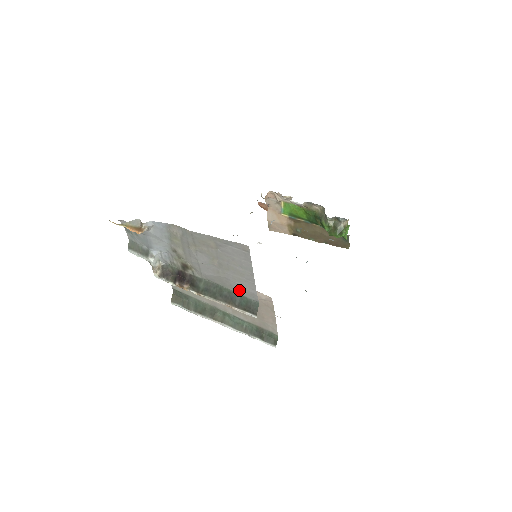
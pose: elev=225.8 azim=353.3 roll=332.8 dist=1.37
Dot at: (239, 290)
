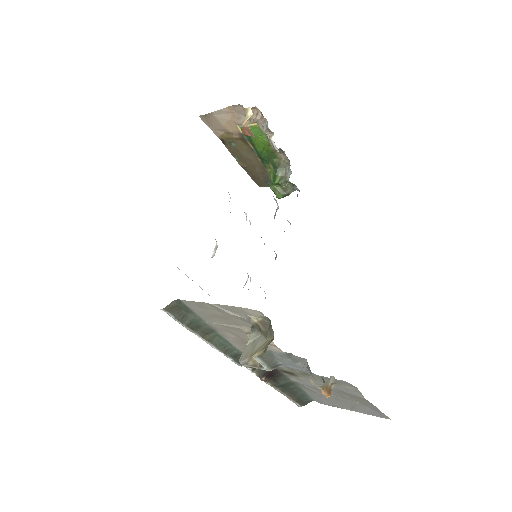
Dot at: (314, 396)
